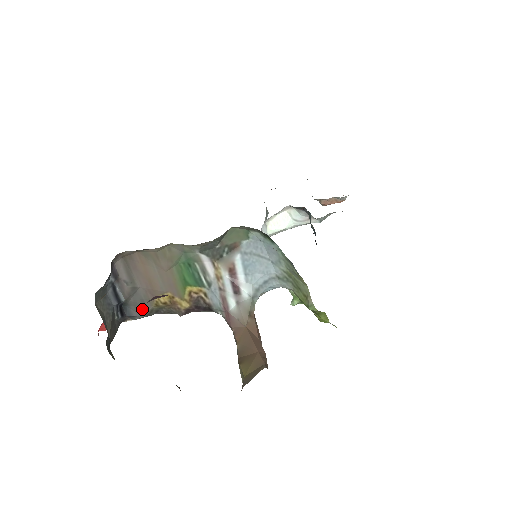
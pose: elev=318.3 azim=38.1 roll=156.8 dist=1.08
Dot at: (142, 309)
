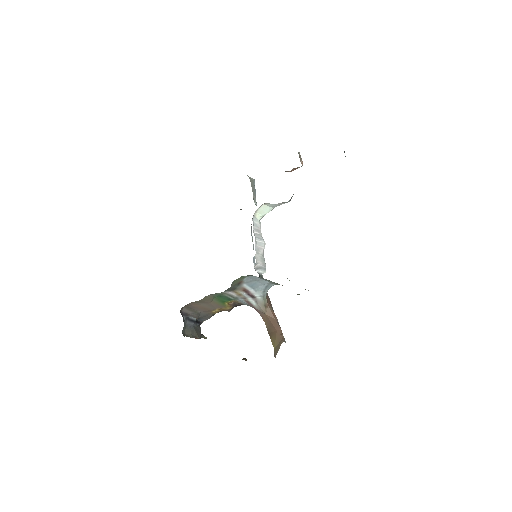
Dot at: (207, 317)
